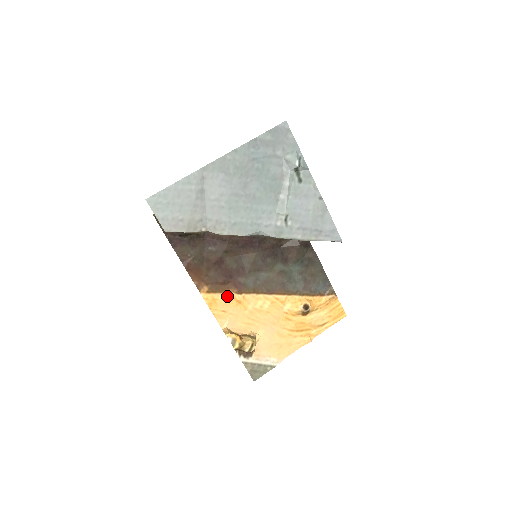
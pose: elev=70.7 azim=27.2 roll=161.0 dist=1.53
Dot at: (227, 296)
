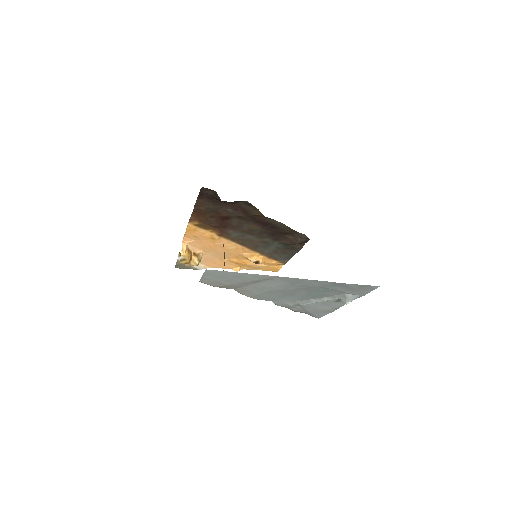
Dot at: (208, 232)
